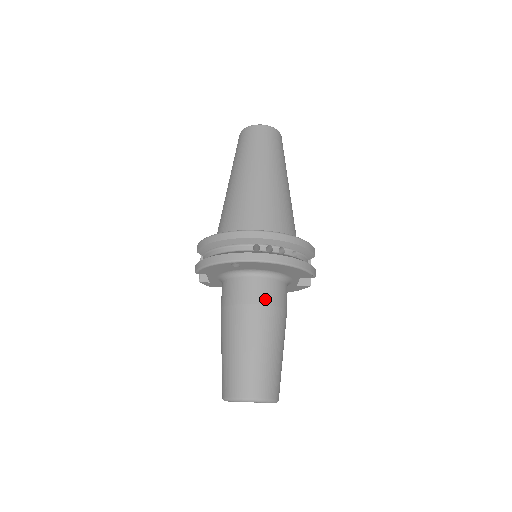
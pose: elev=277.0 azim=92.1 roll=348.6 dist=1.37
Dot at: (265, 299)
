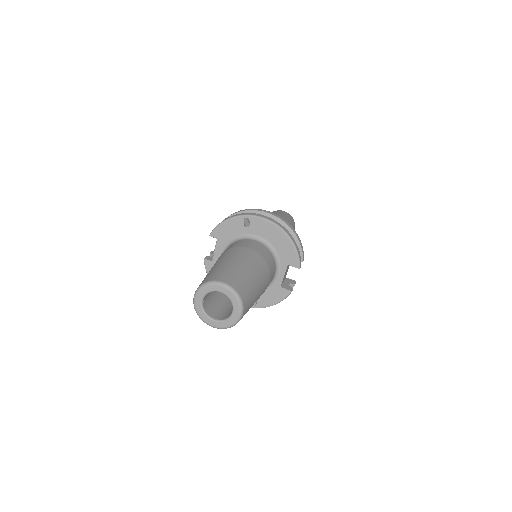
Dot at: (259, 251)
